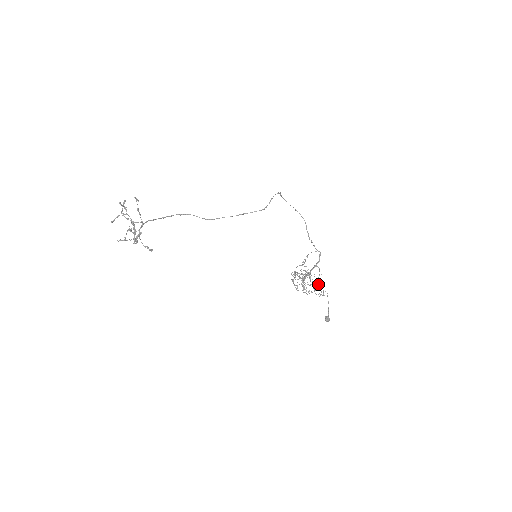
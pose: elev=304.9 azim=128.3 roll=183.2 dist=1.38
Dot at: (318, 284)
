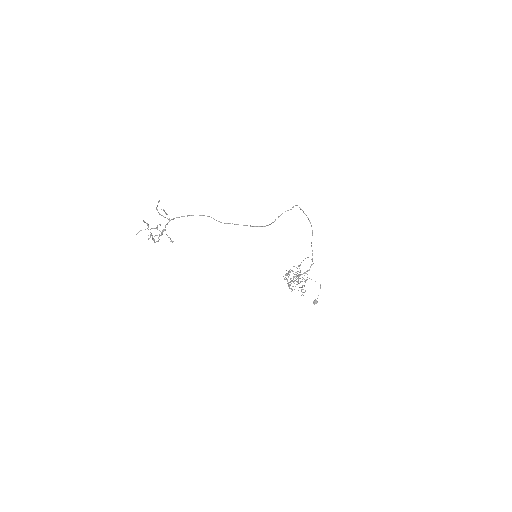
Dot at: (304, 285)
